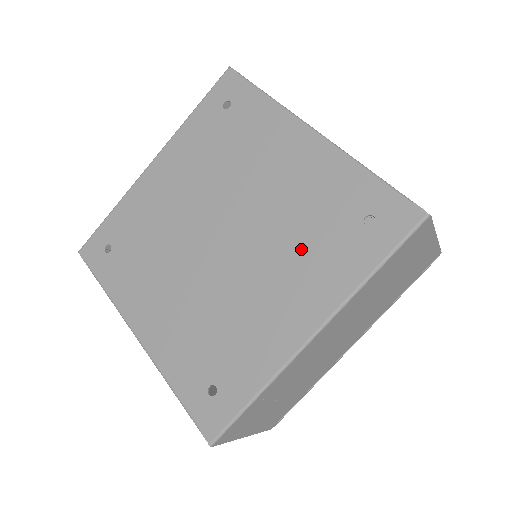
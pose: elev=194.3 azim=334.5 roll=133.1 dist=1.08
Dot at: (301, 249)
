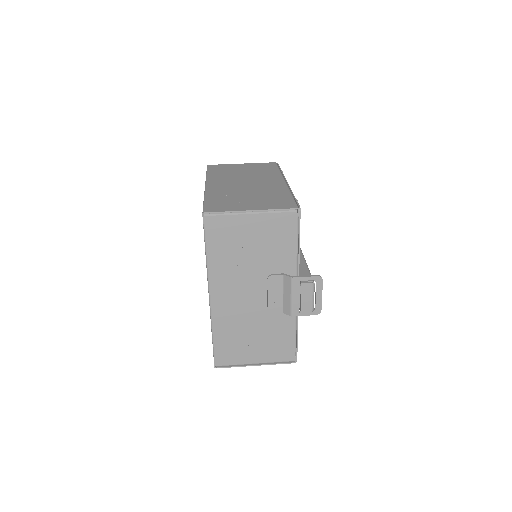
Dot at: occluded
